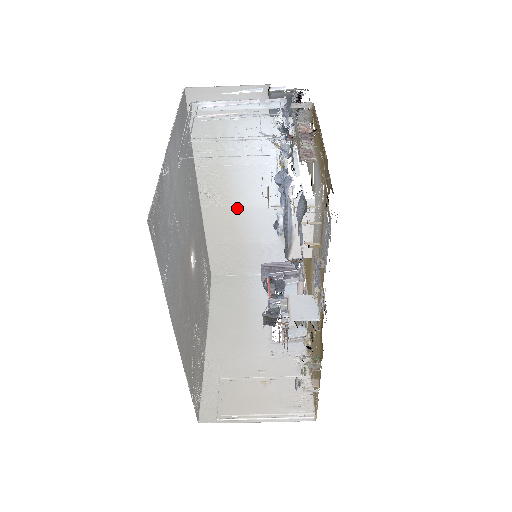
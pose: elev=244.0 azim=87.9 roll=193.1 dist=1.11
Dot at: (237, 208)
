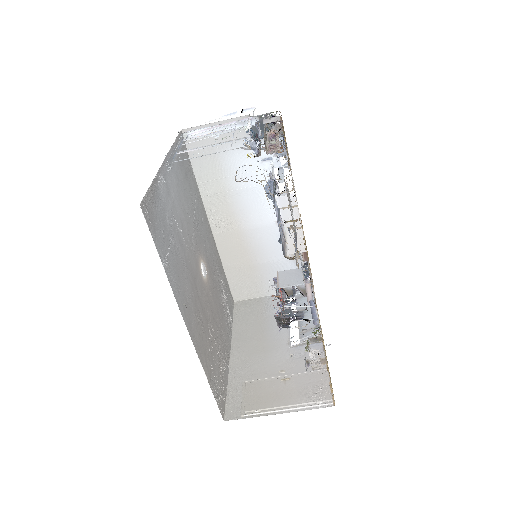
Dot at: (244, 230)
